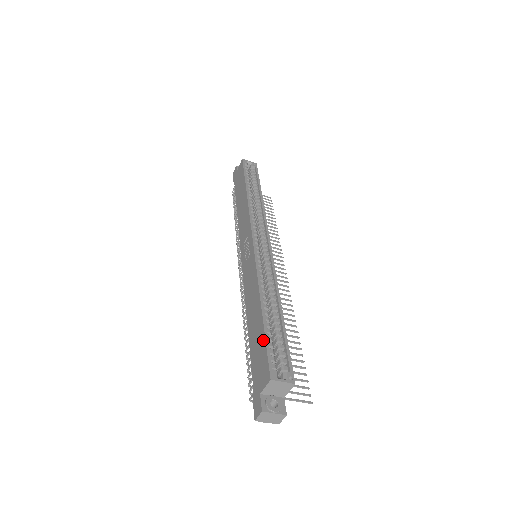
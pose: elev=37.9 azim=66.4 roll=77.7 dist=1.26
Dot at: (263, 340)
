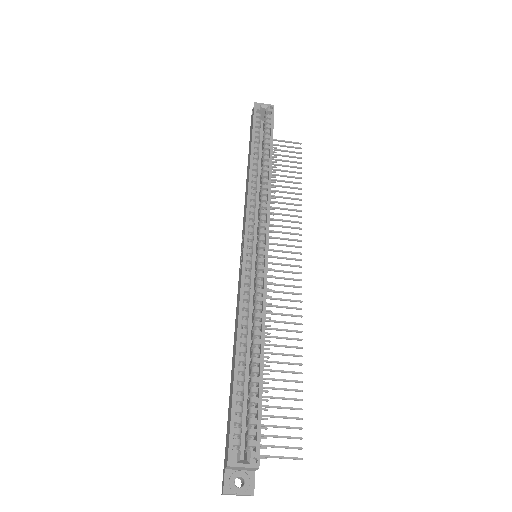
Dot at: (231, 403)
